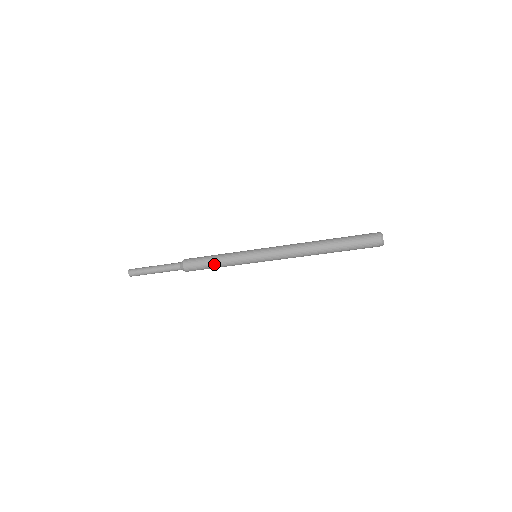
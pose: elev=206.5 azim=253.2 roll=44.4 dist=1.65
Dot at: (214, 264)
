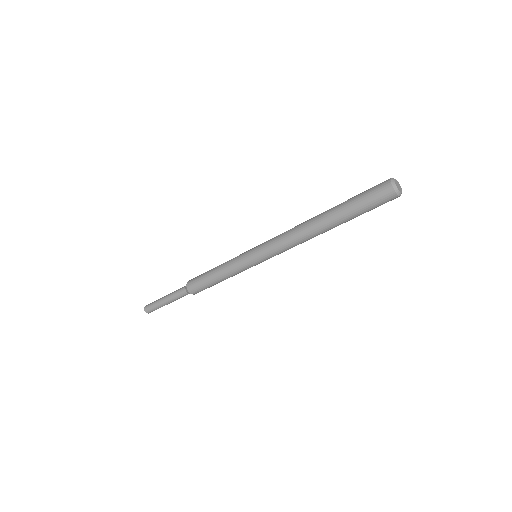
Dot at: (214, 277)
